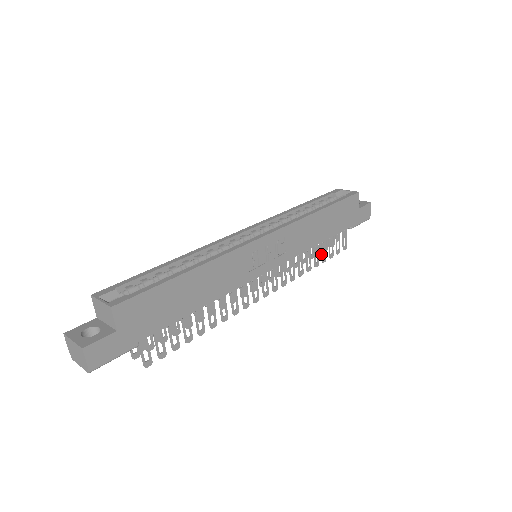
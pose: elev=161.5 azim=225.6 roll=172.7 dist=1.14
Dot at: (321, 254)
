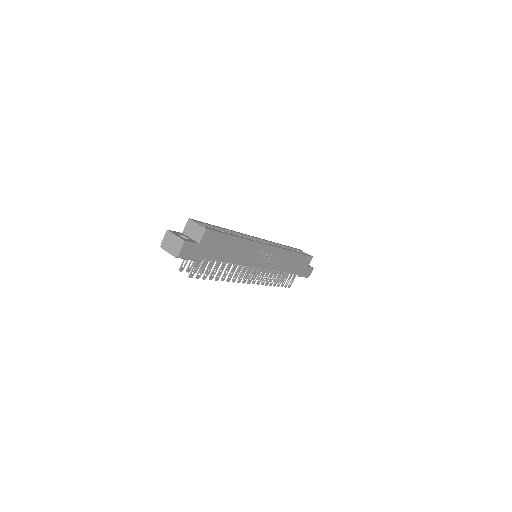
Dot at: (279, 280)
